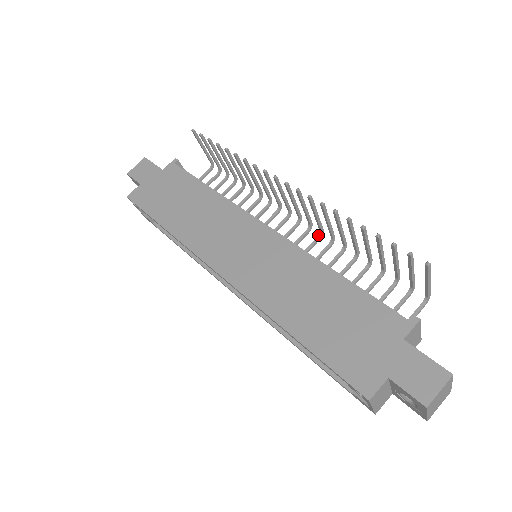
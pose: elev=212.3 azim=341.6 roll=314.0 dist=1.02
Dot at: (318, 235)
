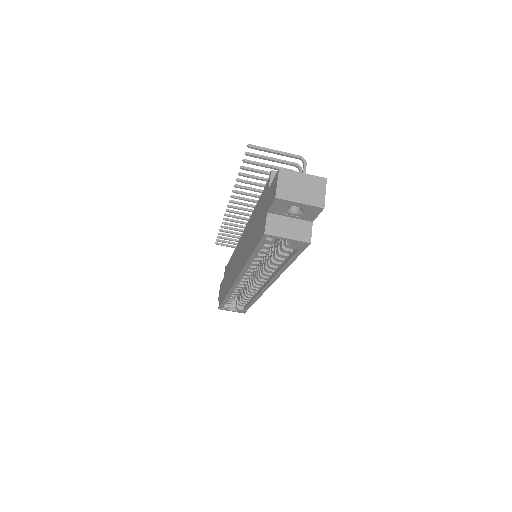
Dot at: occluded
